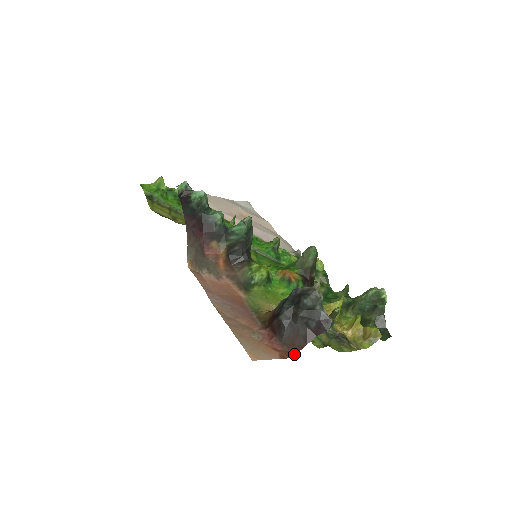
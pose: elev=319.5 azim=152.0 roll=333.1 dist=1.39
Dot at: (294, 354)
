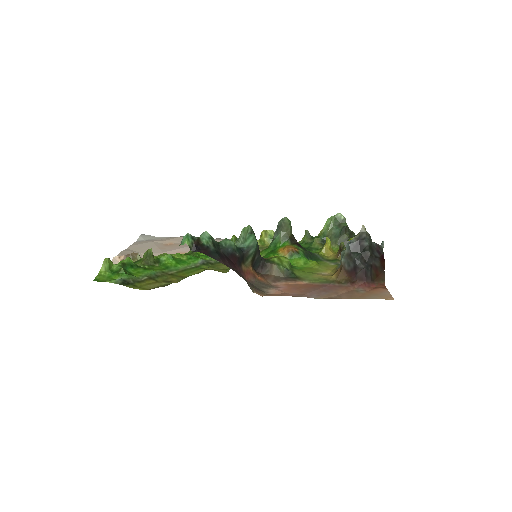
Dot at: (384, 281)
